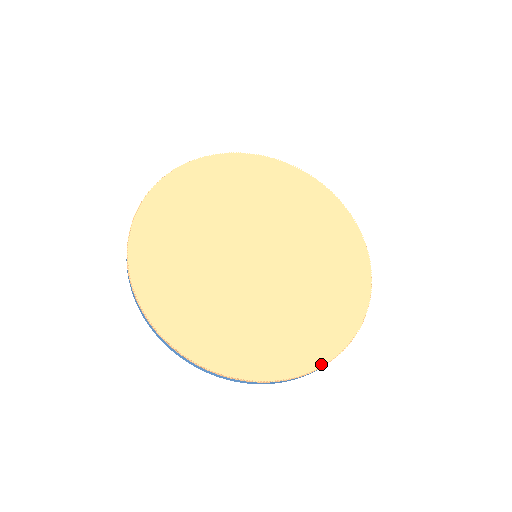
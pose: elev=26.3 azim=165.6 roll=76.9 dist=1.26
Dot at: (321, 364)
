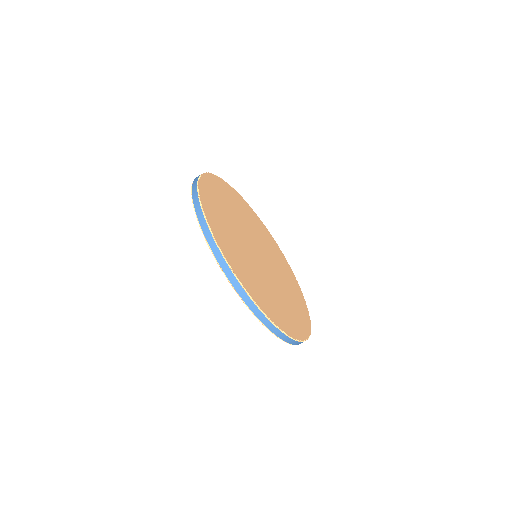
Dot at: (298, 339)
